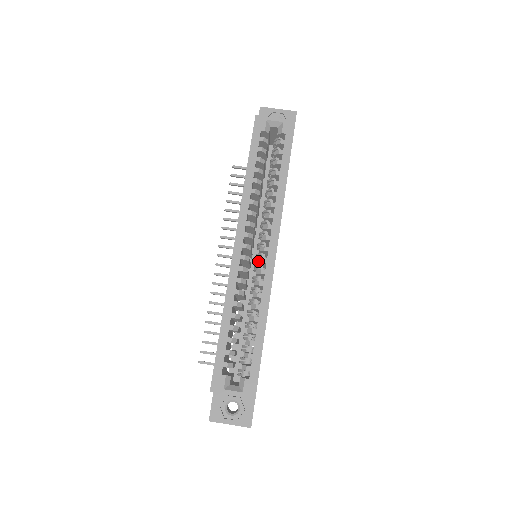
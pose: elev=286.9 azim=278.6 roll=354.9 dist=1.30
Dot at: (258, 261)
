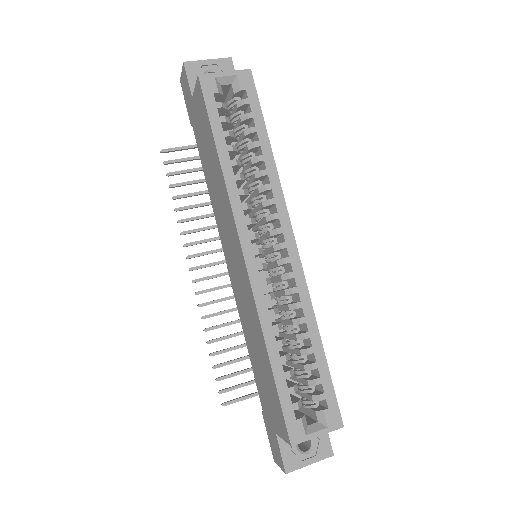
Dot at: (278, 264)
